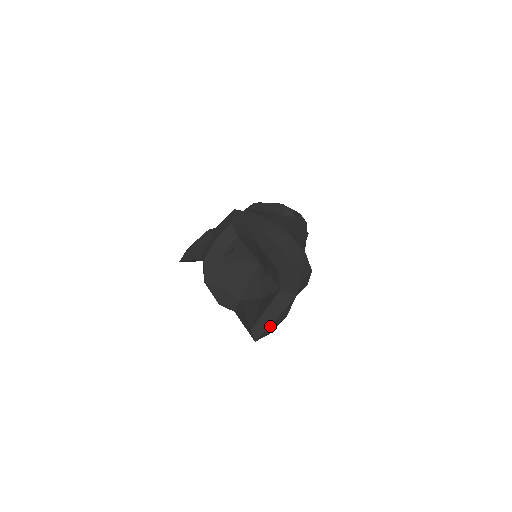
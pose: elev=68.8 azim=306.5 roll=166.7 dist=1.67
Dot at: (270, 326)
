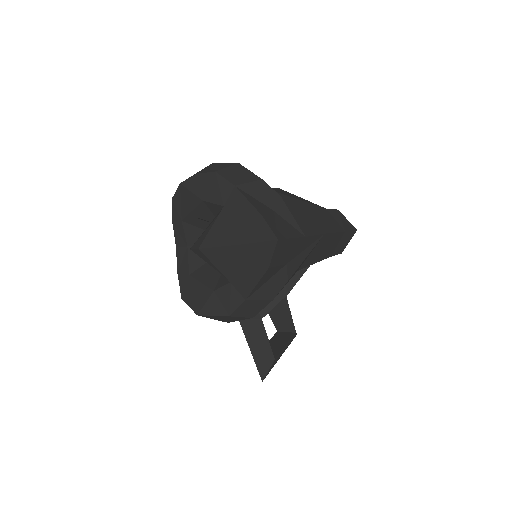
Dot at: (217, 227)
